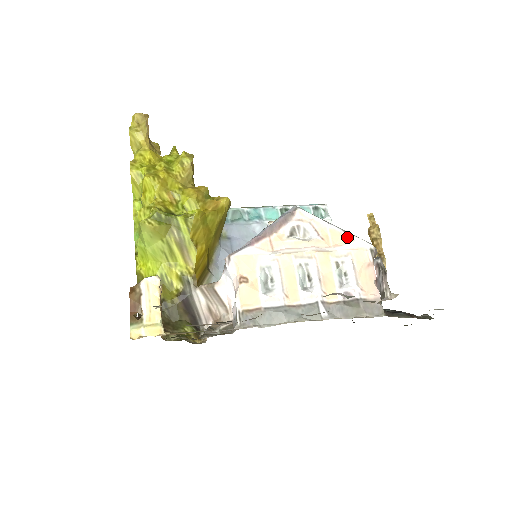
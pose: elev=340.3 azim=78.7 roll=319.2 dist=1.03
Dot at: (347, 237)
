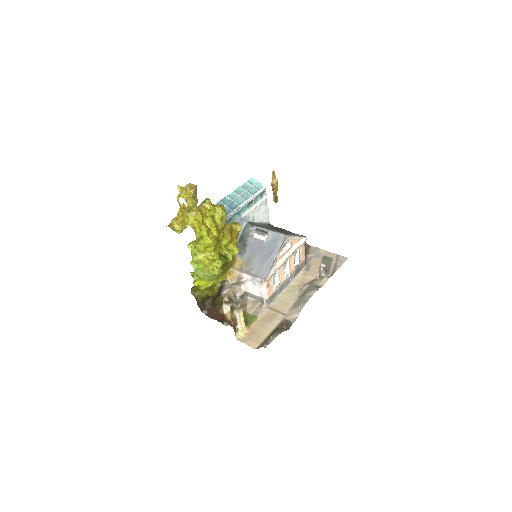
Dot at: (300, 239)
